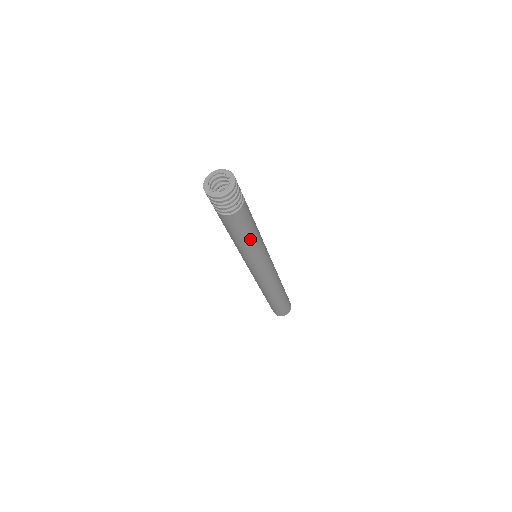
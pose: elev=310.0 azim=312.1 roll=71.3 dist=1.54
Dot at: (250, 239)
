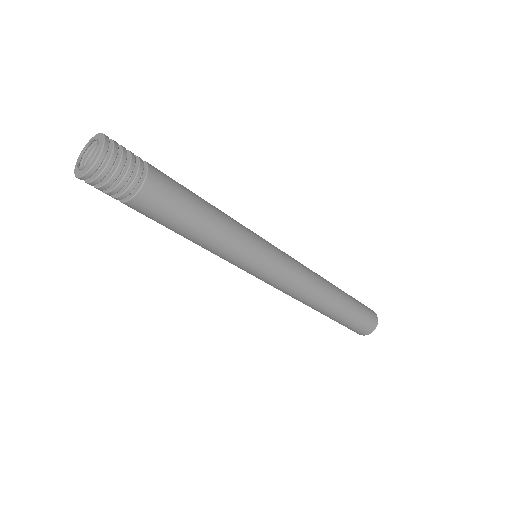
Dot at: (200, 236)
